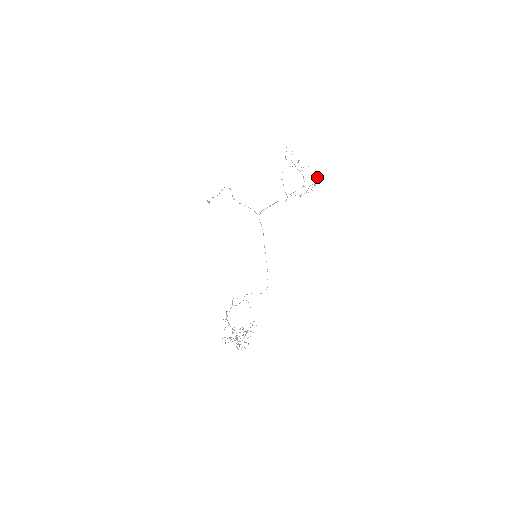
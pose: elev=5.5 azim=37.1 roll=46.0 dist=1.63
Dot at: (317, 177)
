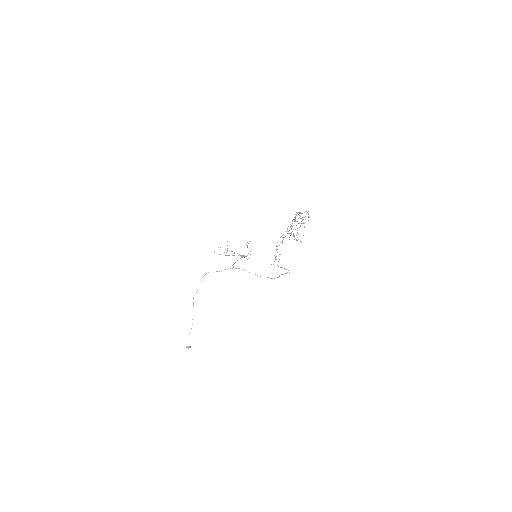
Dot at: (246, 244)
